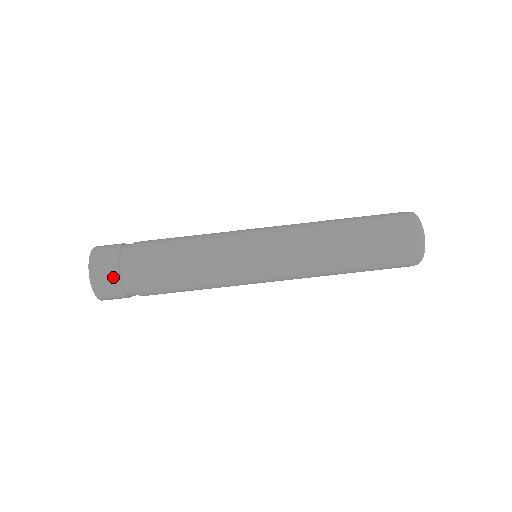
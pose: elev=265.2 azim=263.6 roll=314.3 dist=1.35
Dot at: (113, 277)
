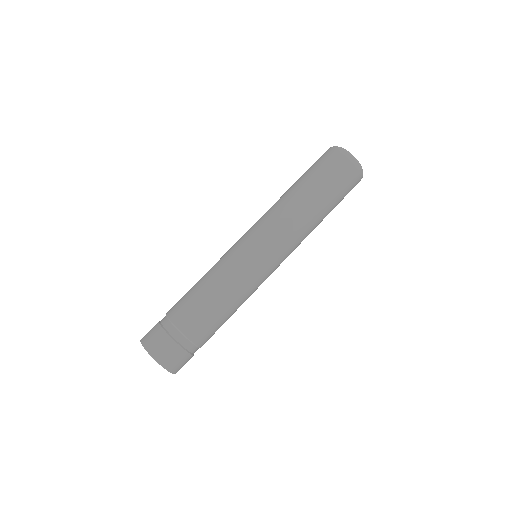
Dot at: (161, 336)
